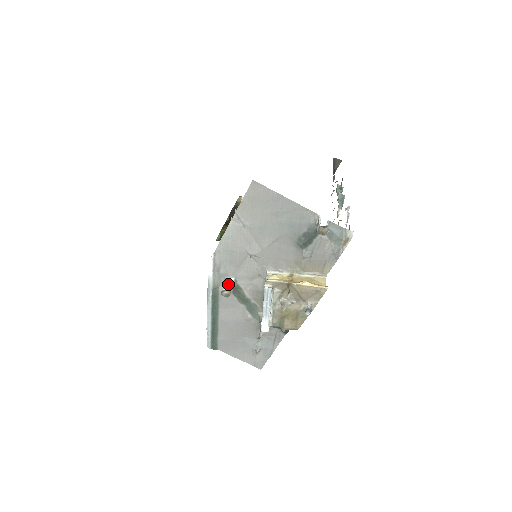
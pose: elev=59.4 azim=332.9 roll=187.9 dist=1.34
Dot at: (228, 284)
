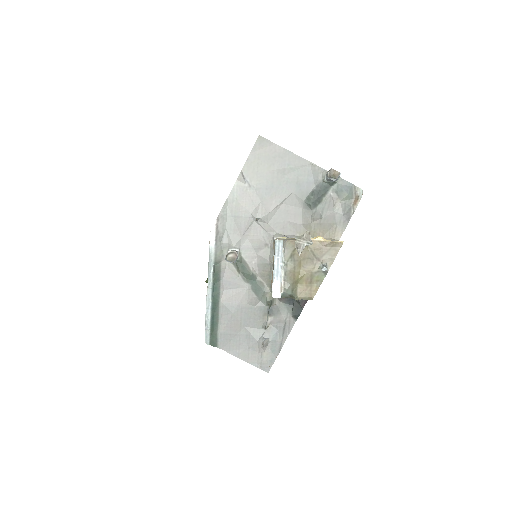
Dot at: (233, 250)
